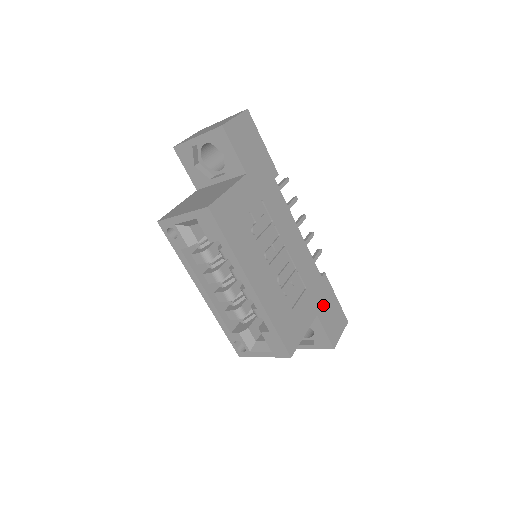
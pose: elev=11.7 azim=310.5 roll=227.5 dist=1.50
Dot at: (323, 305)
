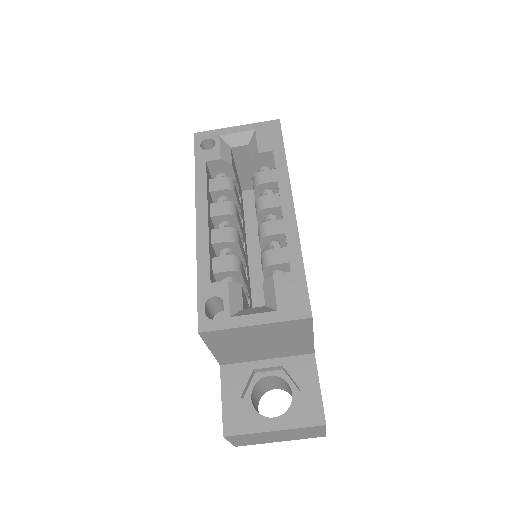
Dot at: occluded
